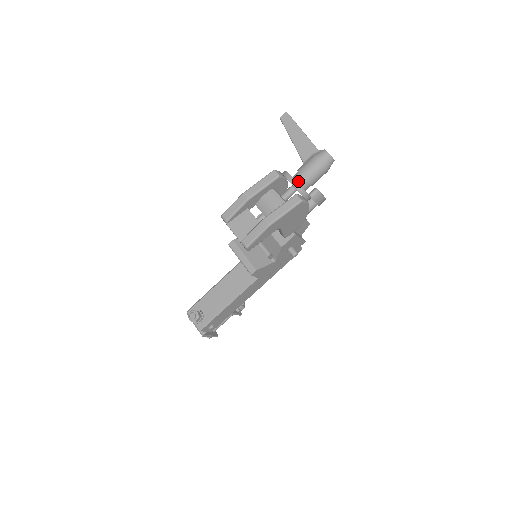
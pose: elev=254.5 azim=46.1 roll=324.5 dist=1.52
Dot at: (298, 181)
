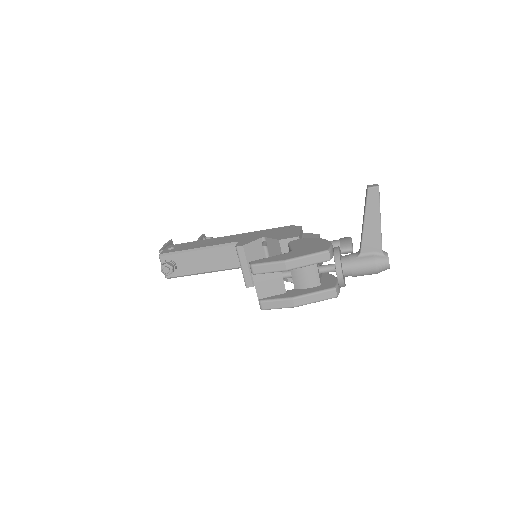
Dot at: (344, 273)
